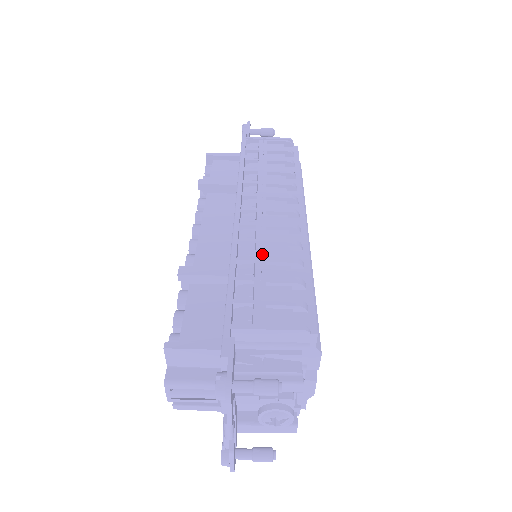
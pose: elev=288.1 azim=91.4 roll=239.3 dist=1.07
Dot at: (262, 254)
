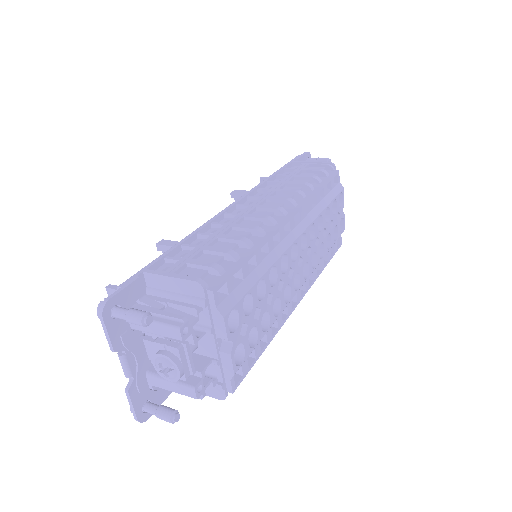
Dot at: (220, 232)
